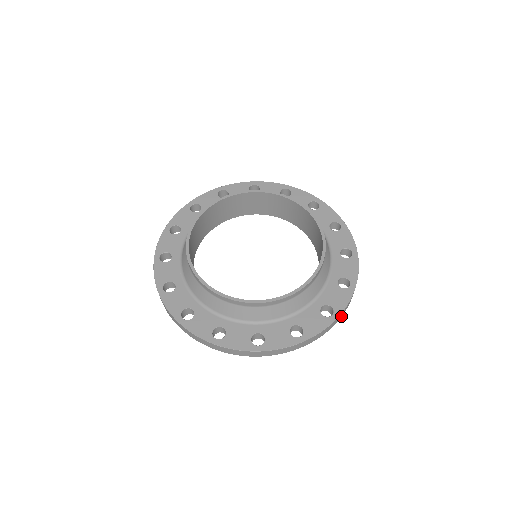
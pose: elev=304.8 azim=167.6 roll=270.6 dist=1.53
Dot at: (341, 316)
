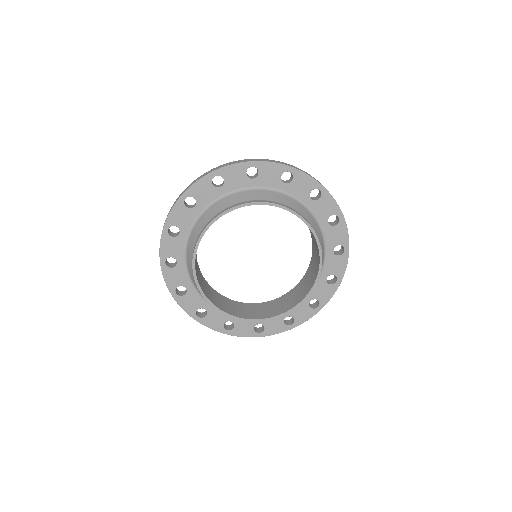
Dot at: occluded
